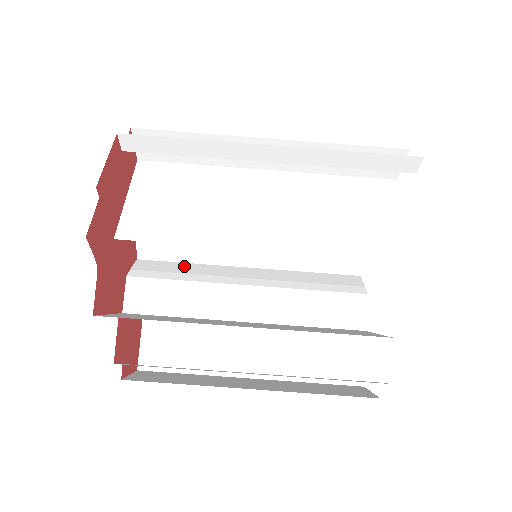
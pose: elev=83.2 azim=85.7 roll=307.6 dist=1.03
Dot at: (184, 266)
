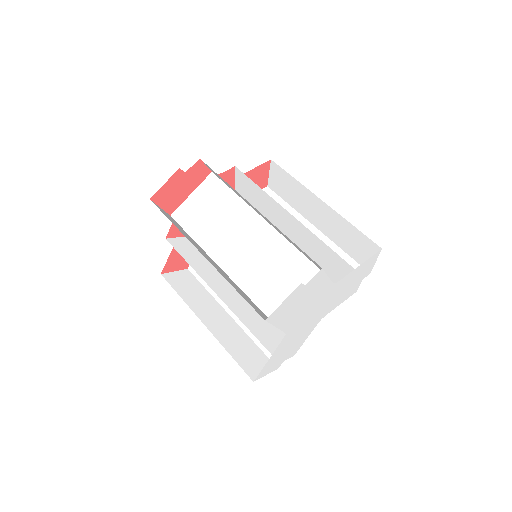
Dot at: occluded
